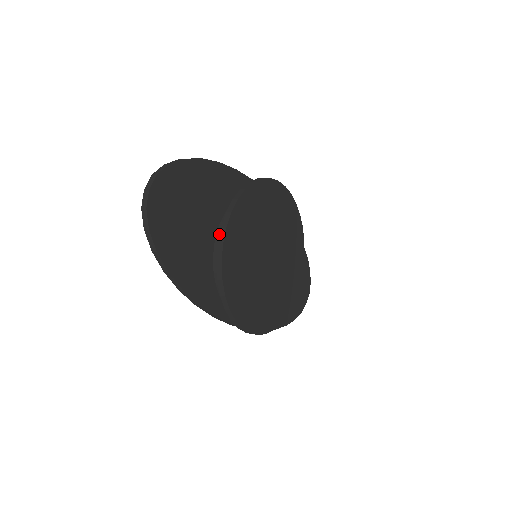
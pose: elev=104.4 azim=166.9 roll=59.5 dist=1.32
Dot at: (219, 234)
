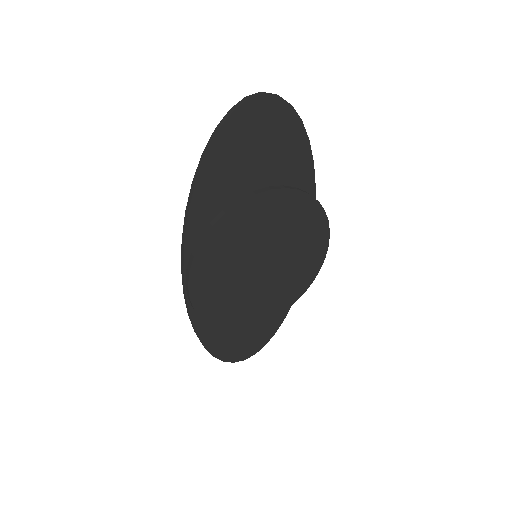
Dot at: (262, 188)
